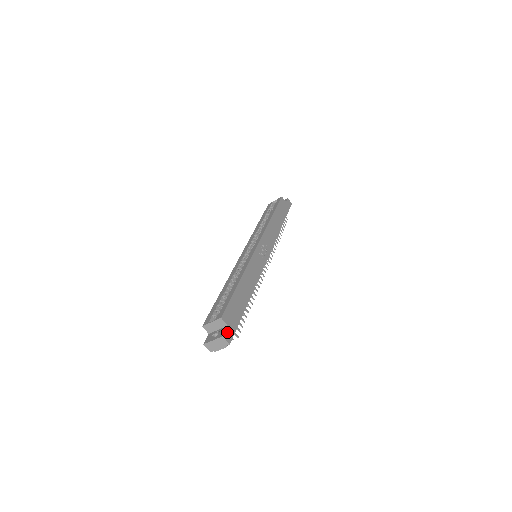
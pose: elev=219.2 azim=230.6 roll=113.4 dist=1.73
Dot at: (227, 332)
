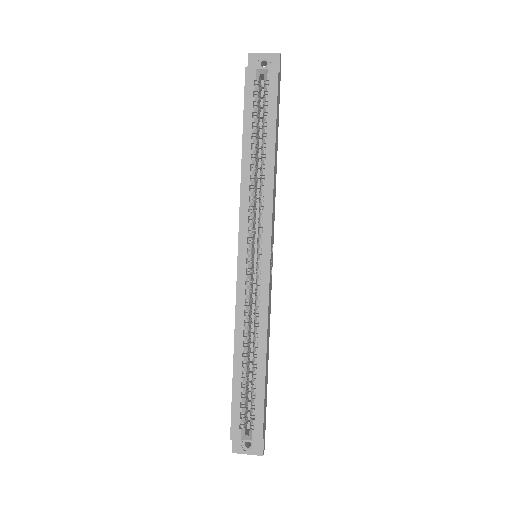
Dot at: (264, 444)
